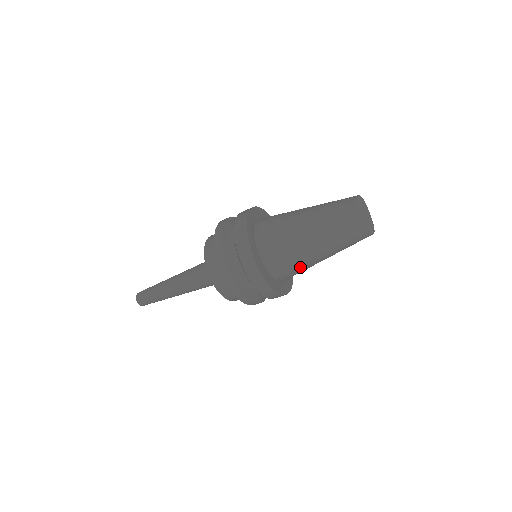
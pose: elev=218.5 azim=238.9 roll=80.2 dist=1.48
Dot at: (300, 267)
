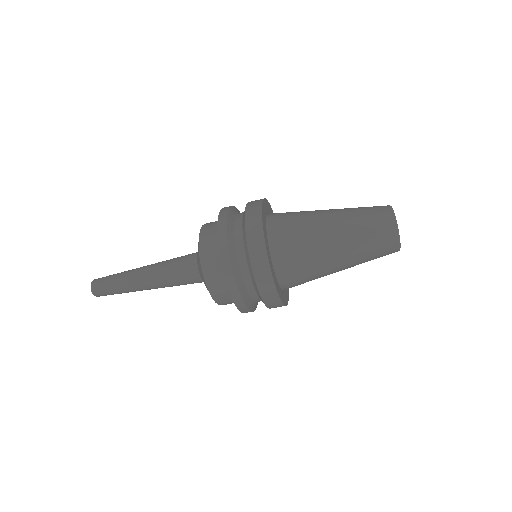
Dot at: (310, 269)
